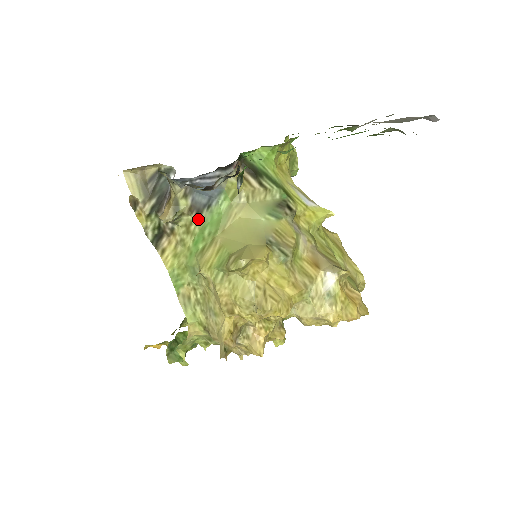
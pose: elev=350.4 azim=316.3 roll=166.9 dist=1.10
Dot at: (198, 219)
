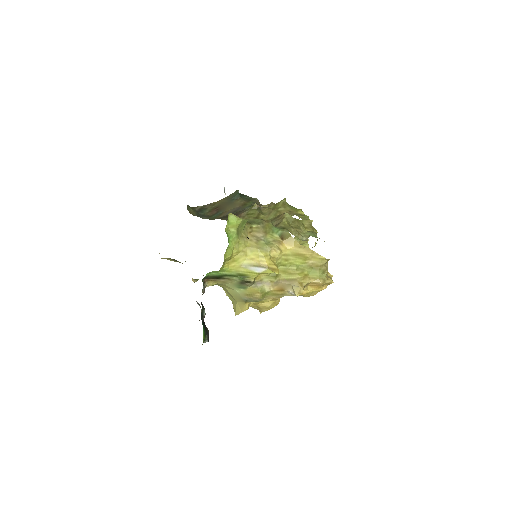
Dot at: occluded
